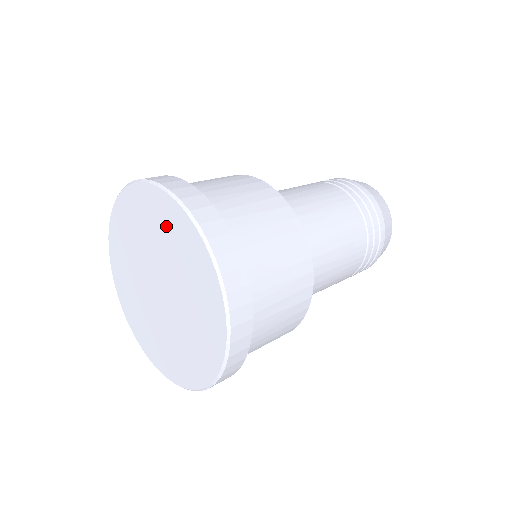
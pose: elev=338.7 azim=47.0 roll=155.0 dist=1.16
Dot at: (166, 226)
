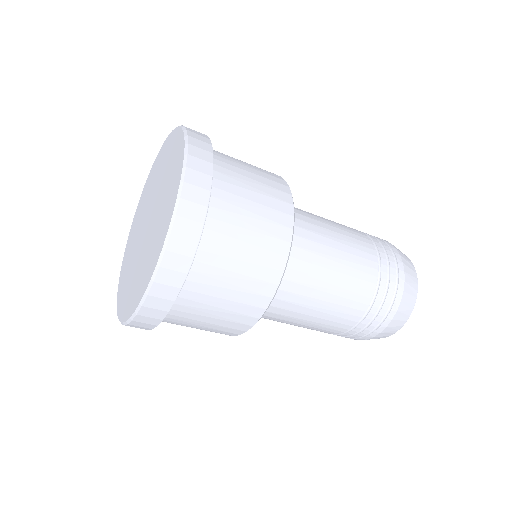
Dot at: (161, 163)
